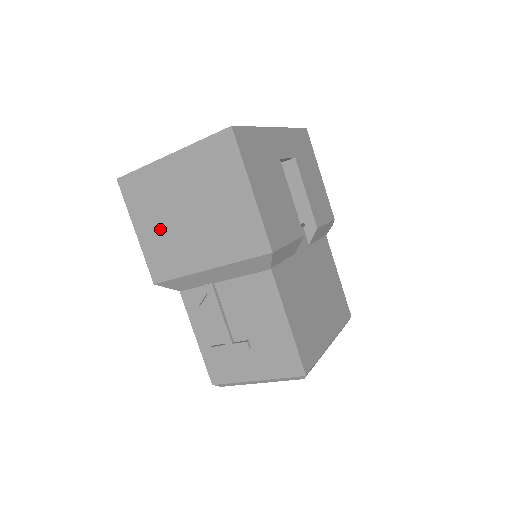
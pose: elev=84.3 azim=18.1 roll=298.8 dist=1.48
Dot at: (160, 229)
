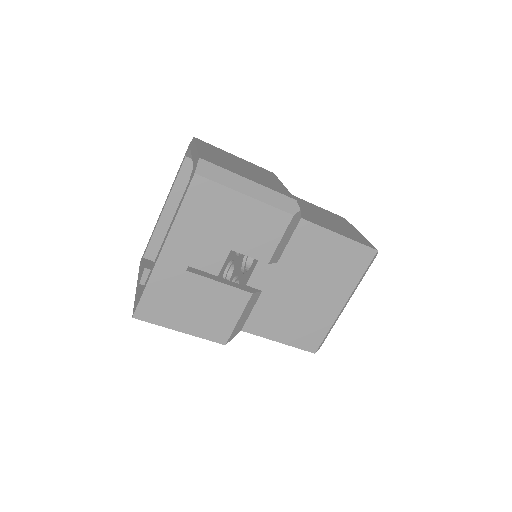
Dot at: occluded
